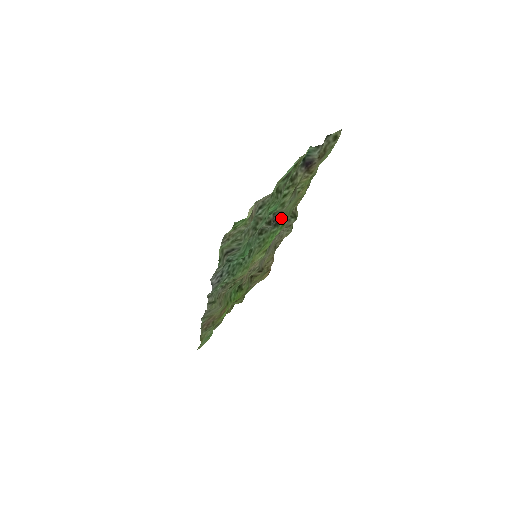
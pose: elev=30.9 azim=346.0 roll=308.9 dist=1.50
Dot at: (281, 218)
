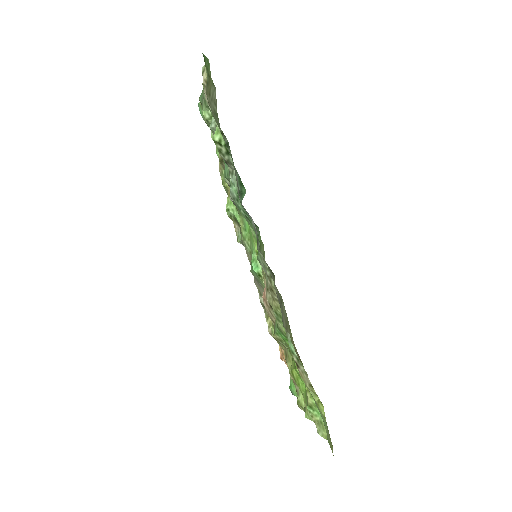
Dot at: occluded
